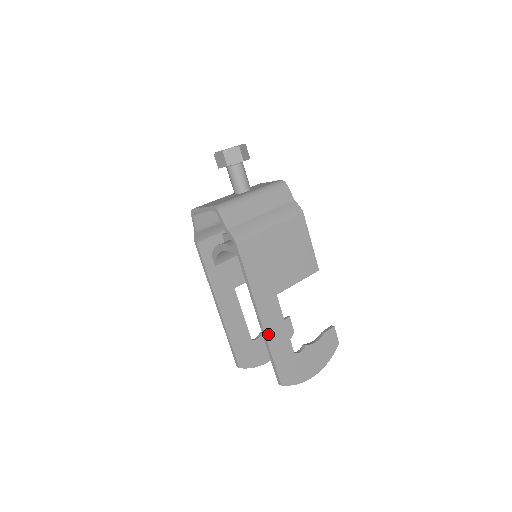
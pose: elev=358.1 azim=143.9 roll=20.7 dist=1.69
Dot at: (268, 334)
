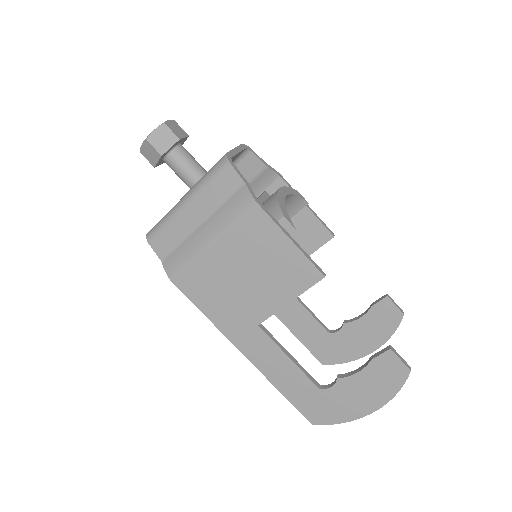
Dot at: (265, 371)
